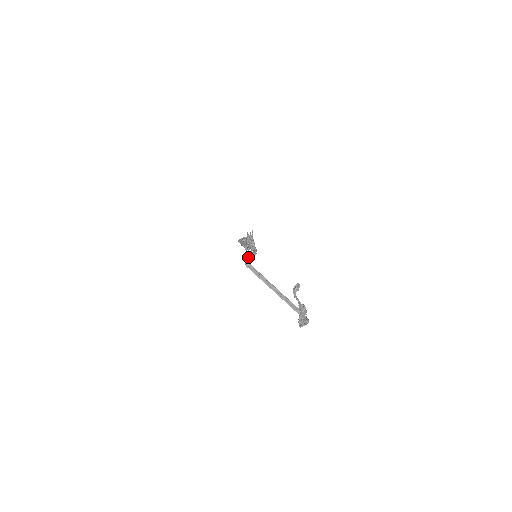
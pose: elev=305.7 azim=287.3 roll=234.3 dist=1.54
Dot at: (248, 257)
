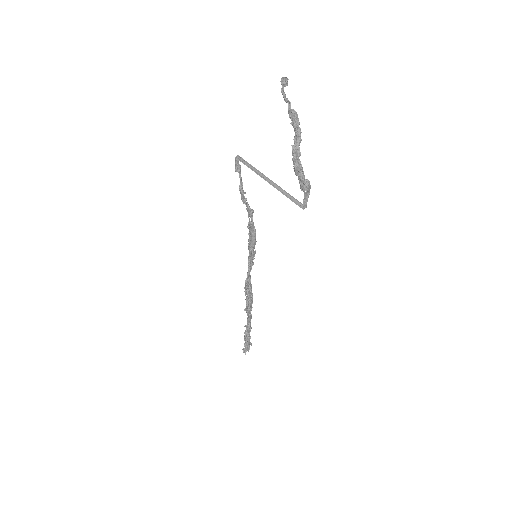
Dot at: (240, 166)
